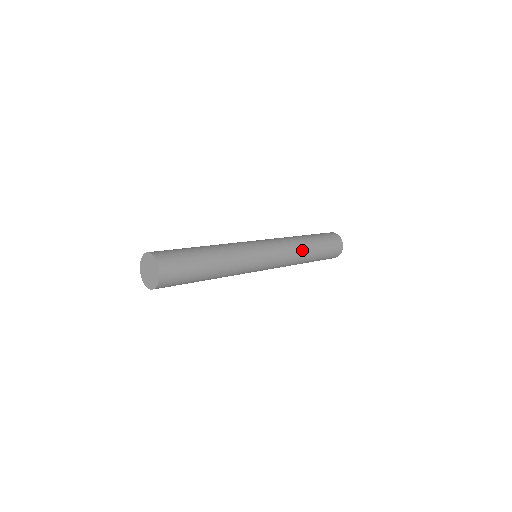
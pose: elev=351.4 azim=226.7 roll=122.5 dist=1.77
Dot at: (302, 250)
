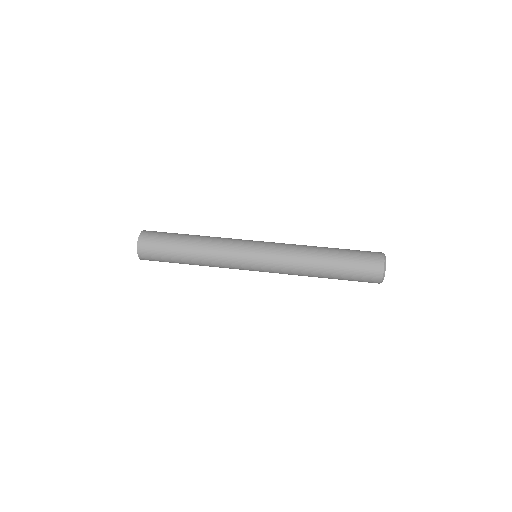
Dot at: (307, 272)
